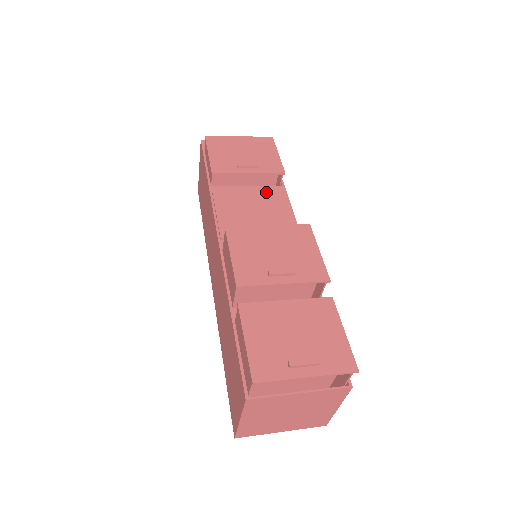
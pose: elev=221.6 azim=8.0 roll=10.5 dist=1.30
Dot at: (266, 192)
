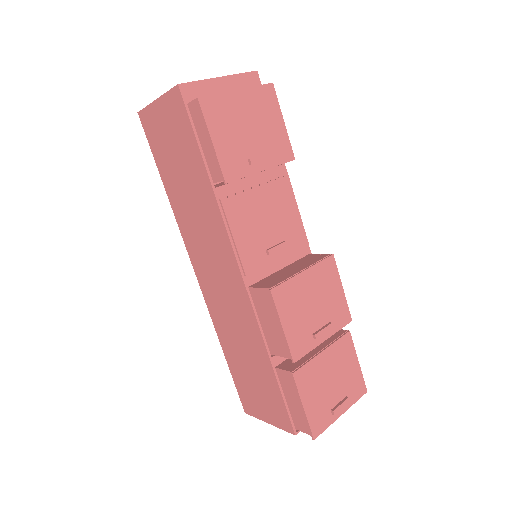
Dot at: (272, 184)
